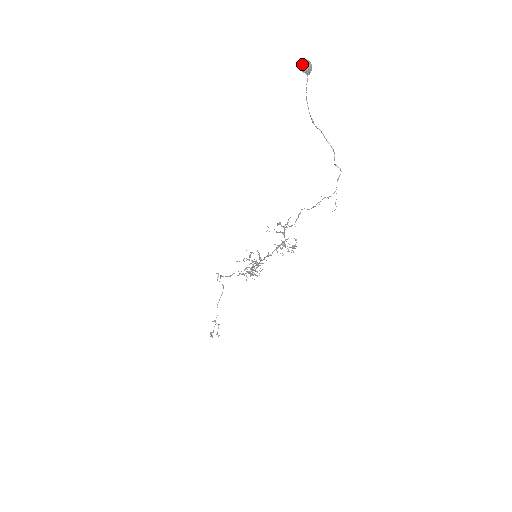
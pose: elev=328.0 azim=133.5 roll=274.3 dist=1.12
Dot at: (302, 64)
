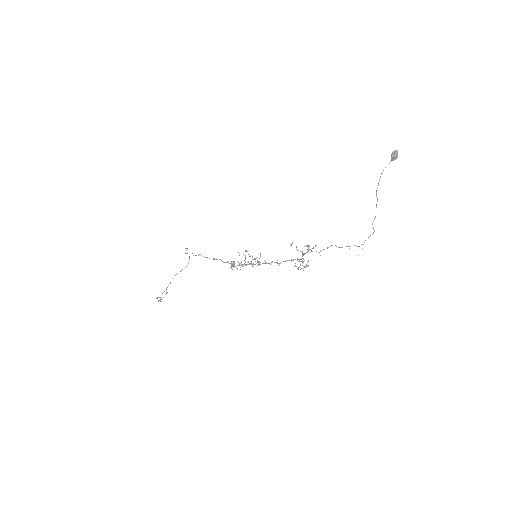
Dot at: (394, 152)
